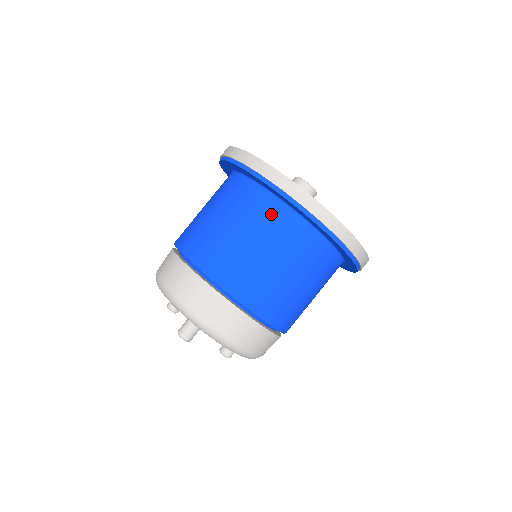
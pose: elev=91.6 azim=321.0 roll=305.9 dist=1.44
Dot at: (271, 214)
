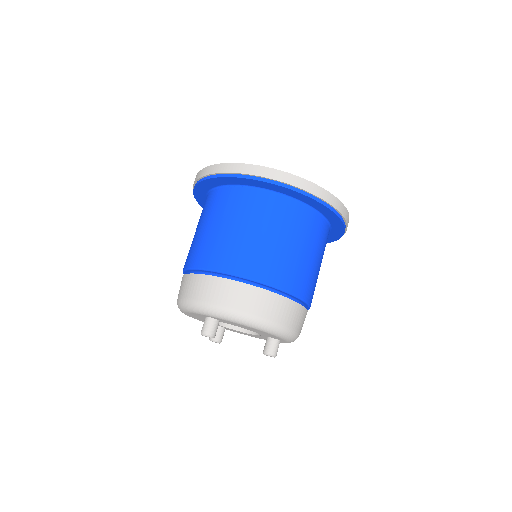
Dot at: (227, 199)
